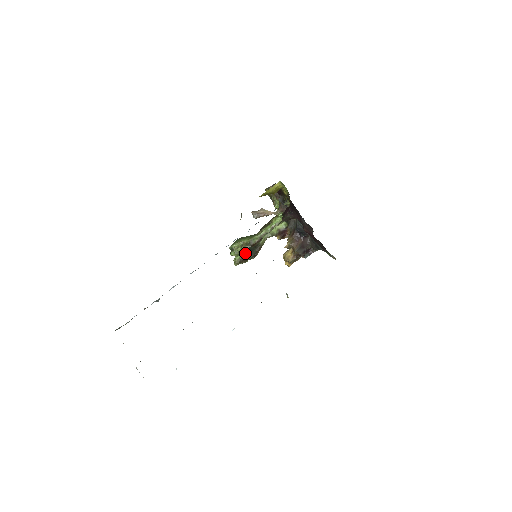
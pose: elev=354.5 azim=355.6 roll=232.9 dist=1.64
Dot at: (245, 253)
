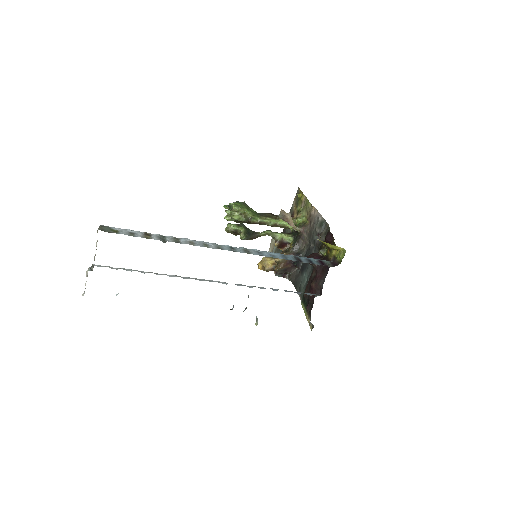
Dot at: (243, 232)
